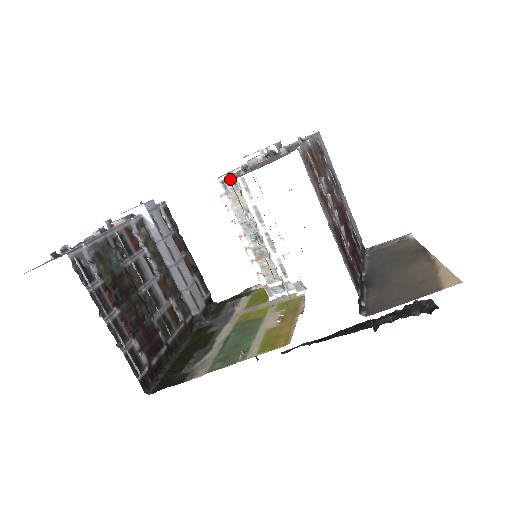
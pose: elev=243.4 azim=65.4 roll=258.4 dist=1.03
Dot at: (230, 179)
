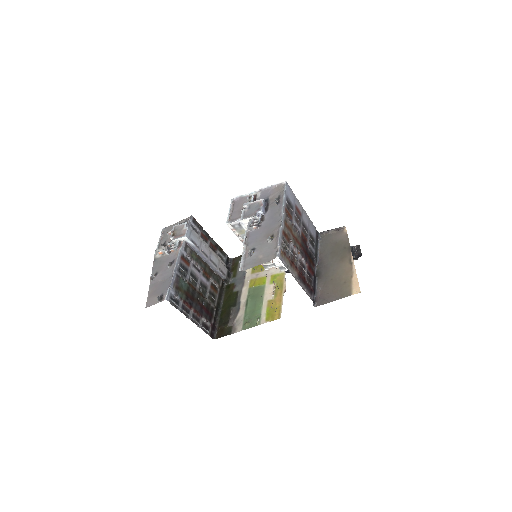
Dot at: (244, 263)
